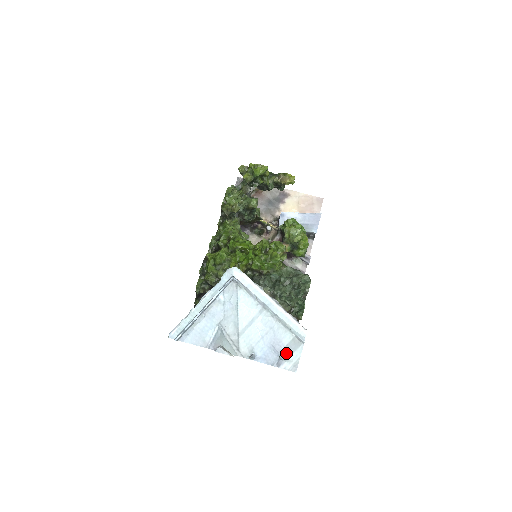
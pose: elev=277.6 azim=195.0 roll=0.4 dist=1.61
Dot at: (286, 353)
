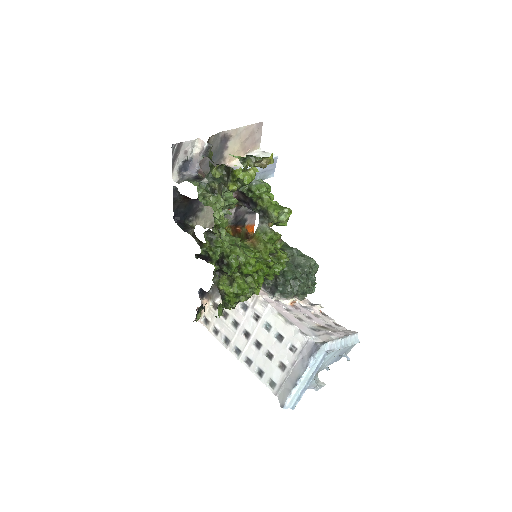
Dot at: (346, 352)
